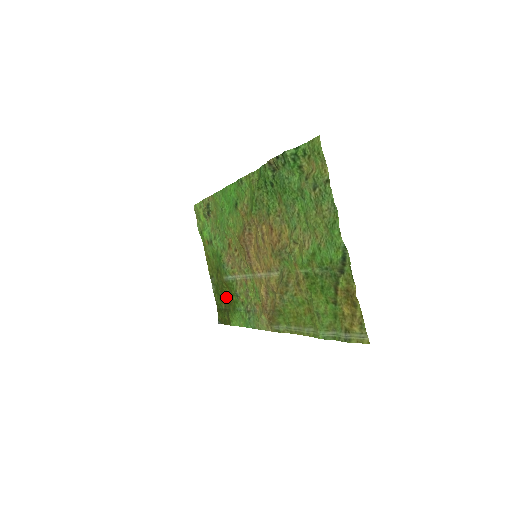
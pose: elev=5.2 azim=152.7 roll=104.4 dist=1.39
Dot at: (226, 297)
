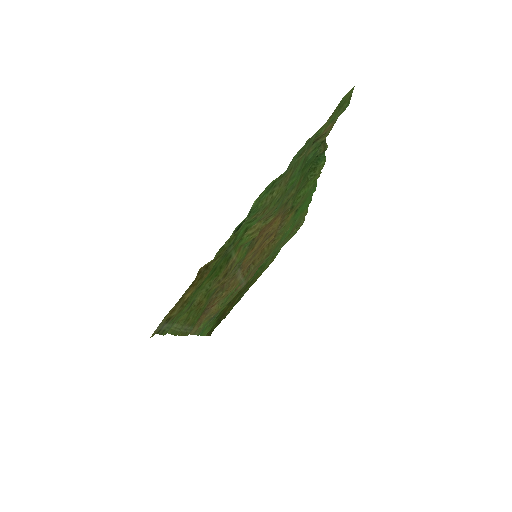
Dot at: (228, 306)
